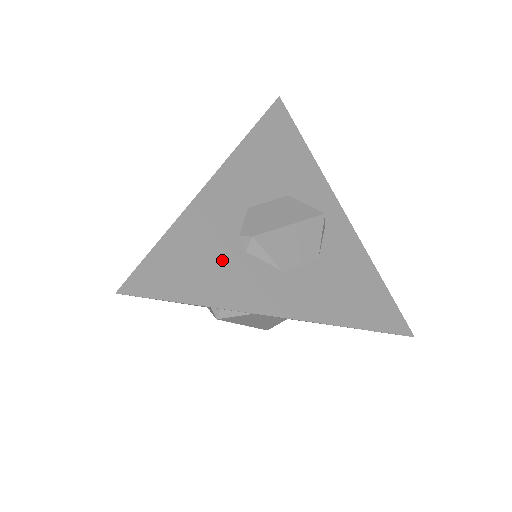
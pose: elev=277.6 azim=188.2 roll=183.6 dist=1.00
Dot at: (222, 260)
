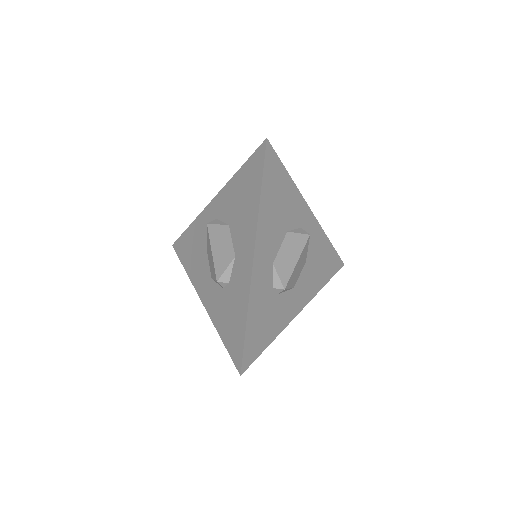
Dot at: (271, 311)
